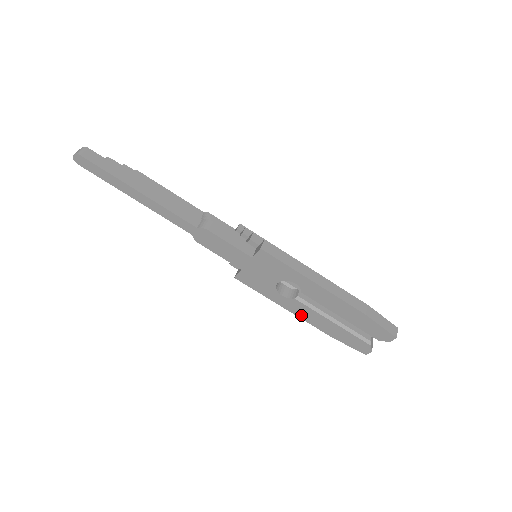
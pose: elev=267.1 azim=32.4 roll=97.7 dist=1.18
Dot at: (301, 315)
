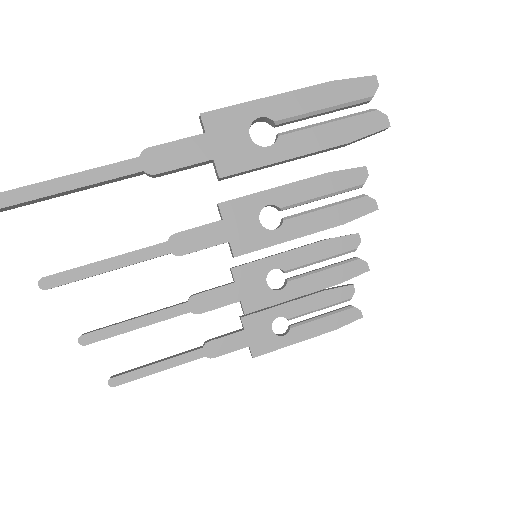
Dot at: (304, 150)
